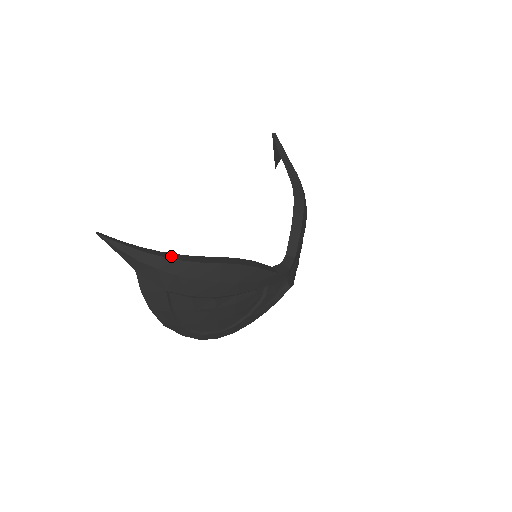
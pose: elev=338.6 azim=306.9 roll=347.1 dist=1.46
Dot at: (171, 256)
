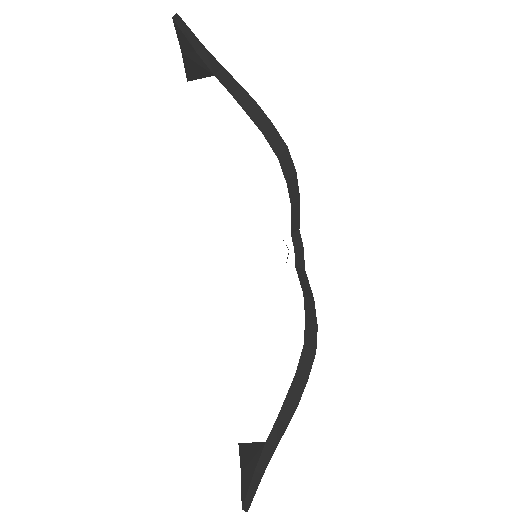
Dot at: (290, 410)
